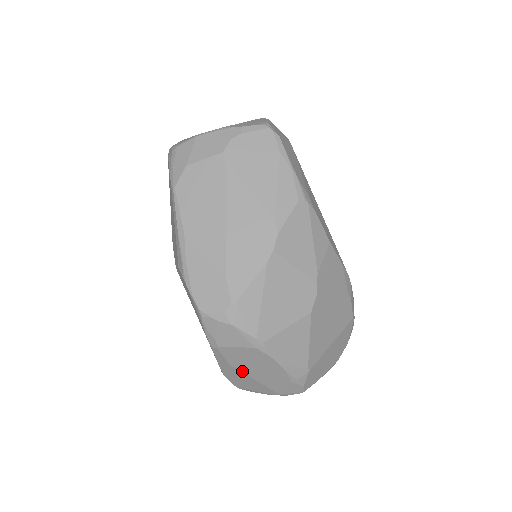
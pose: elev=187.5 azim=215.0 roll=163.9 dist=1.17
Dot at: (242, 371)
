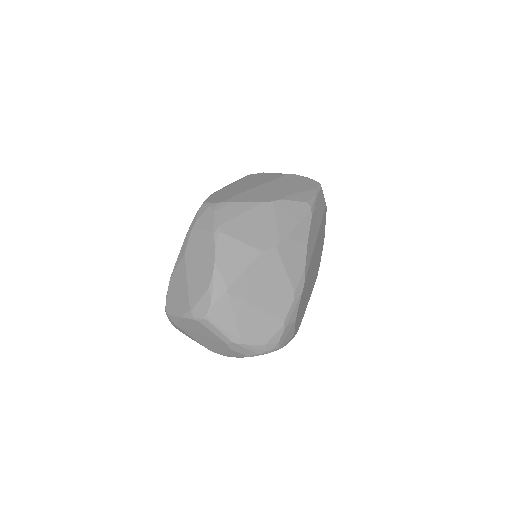
Dot at: (187, 265)
